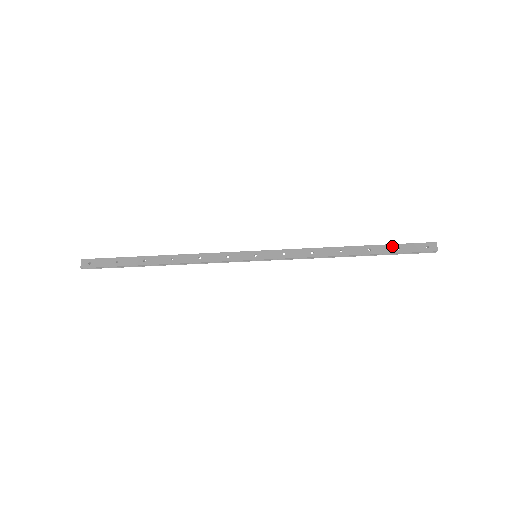
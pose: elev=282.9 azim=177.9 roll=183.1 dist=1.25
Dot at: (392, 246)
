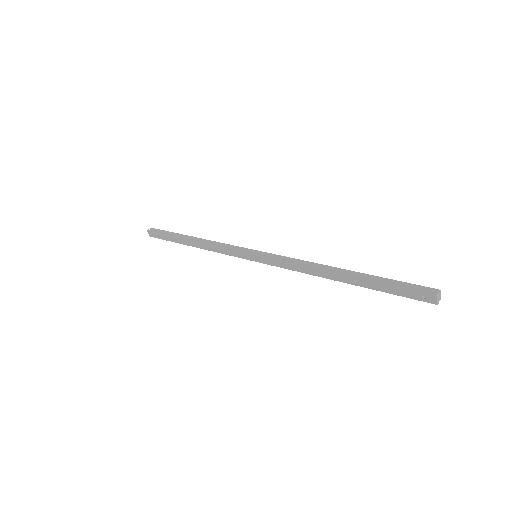
Dot at: (380, 285)
